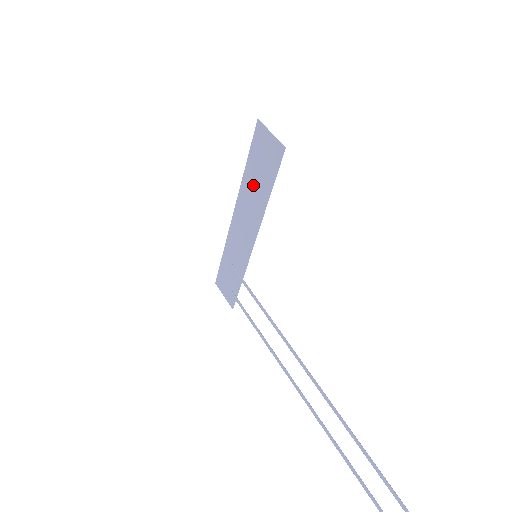
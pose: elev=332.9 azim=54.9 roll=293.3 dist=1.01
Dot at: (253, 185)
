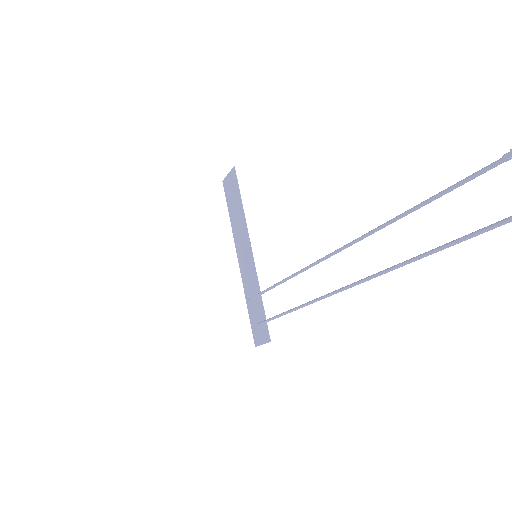
Dot at: (235, 216)
